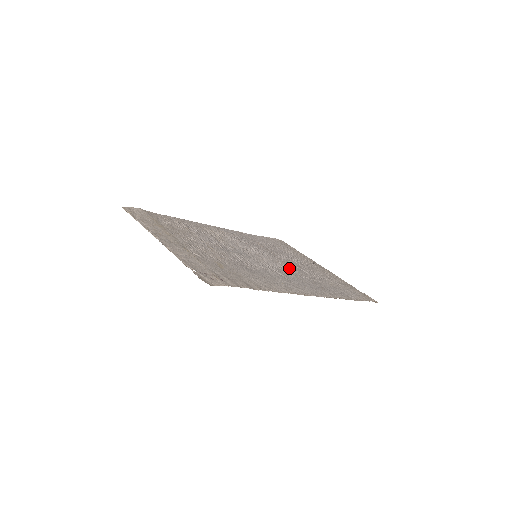
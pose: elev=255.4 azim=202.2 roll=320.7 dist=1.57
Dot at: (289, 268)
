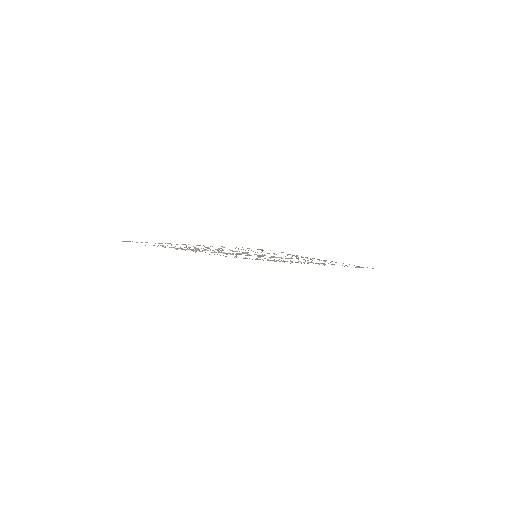
Dot at: occluded
